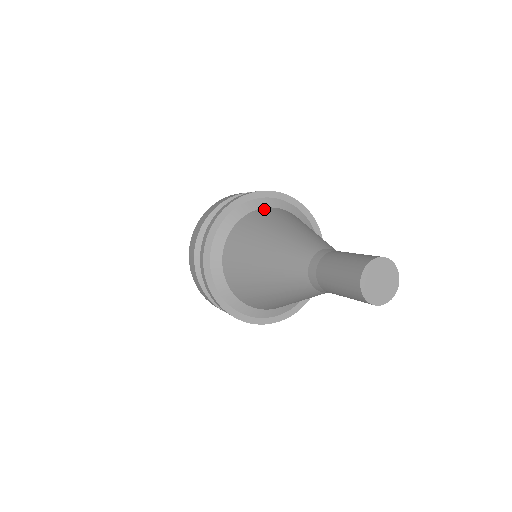
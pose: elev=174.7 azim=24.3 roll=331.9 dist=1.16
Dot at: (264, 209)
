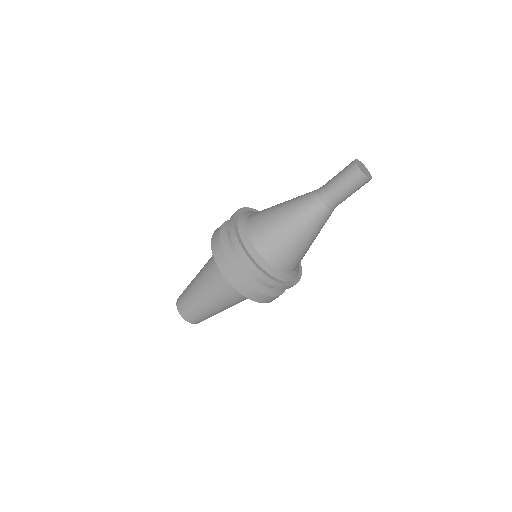
Dot at: occluded
